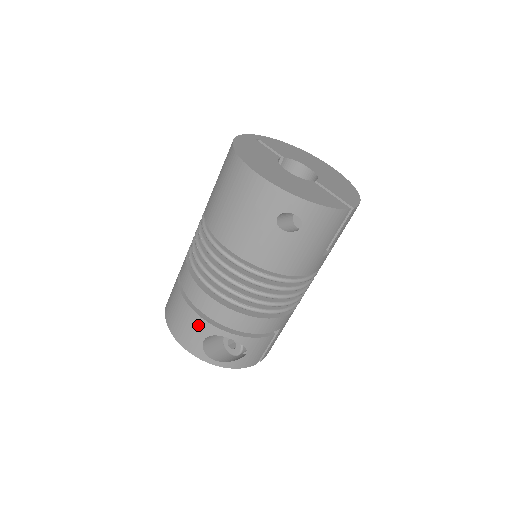
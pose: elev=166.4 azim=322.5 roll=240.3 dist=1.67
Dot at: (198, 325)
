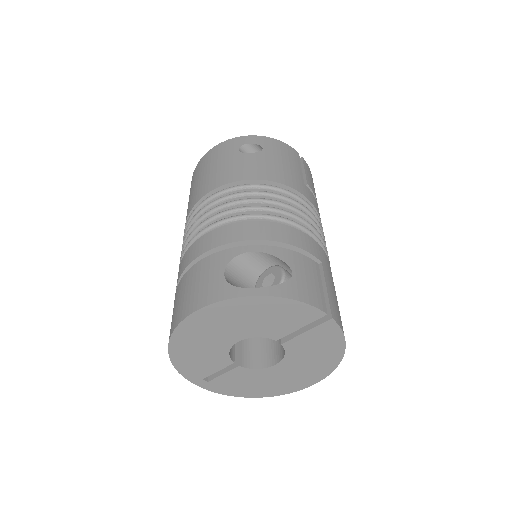
Dot at: (210, 265)
